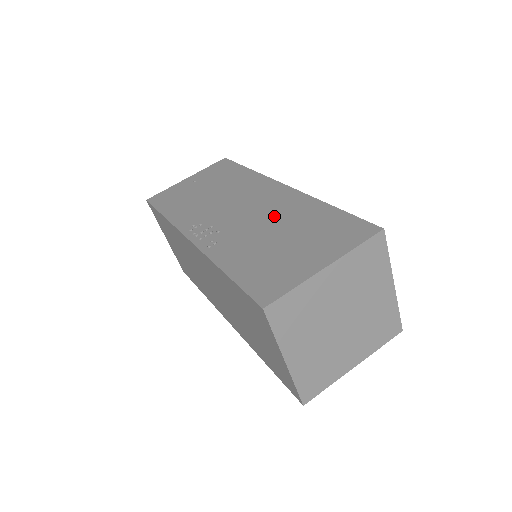
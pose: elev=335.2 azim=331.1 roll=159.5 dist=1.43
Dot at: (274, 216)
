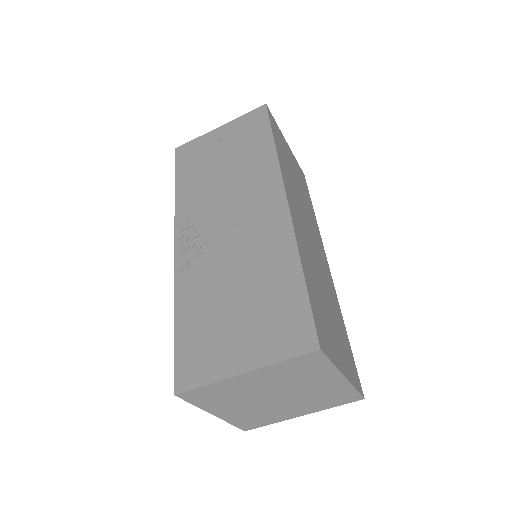
Dot at: (249, 254)
